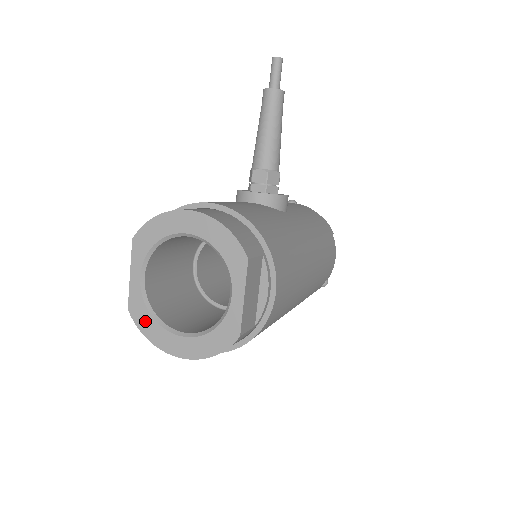
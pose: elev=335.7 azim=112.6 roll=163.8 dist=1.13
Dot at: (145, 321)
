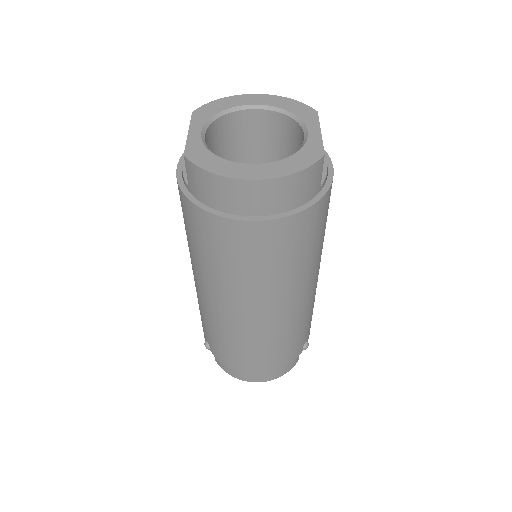
Dot at: (207, 160)
